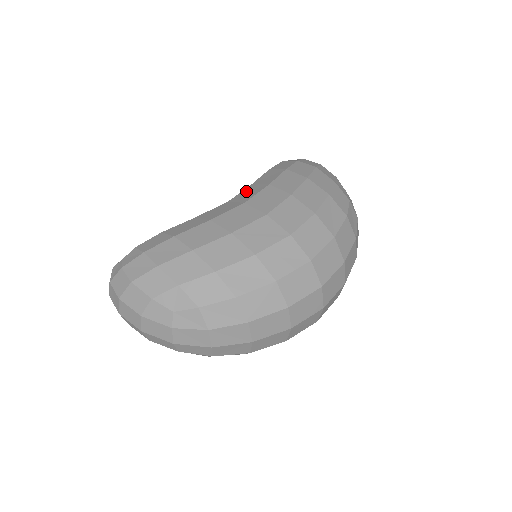
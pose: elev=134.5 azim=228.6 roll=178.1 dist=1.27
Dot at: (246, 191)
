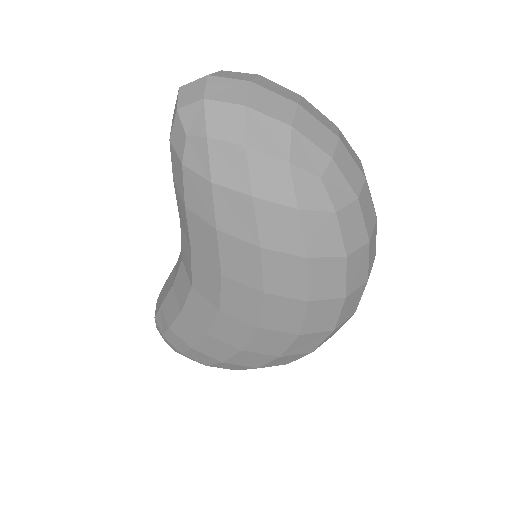
Dot at: (198, 273)
